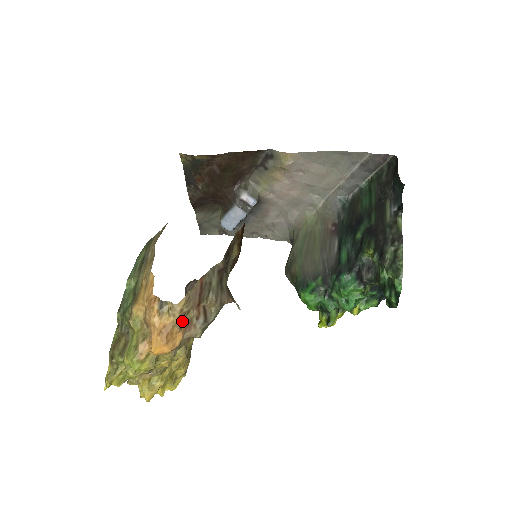
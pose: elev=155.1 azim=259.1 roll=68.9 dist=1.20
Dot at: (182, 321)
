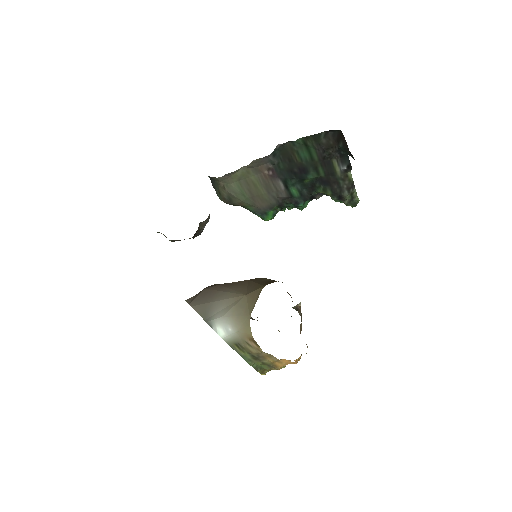
Dot at: occluded
